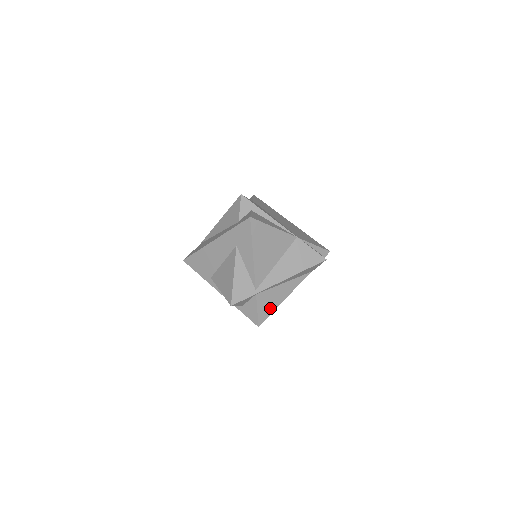
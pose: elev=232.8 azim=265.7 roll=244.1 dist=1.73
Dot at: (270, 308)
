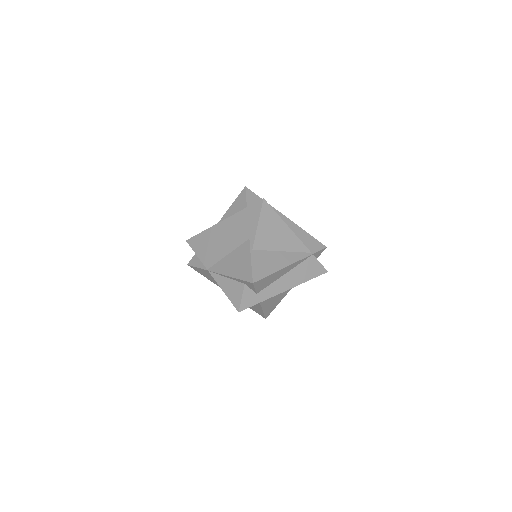
Dot at: occluded
